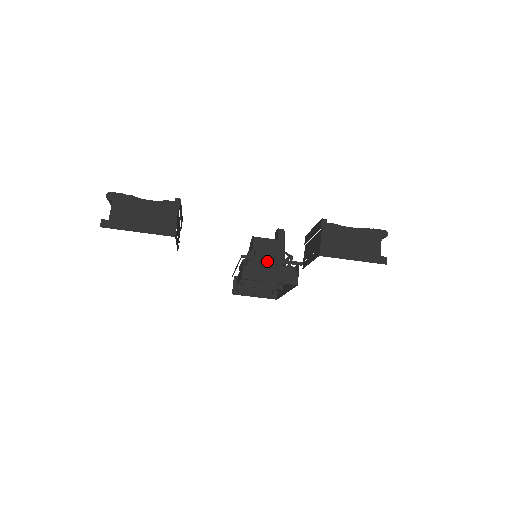
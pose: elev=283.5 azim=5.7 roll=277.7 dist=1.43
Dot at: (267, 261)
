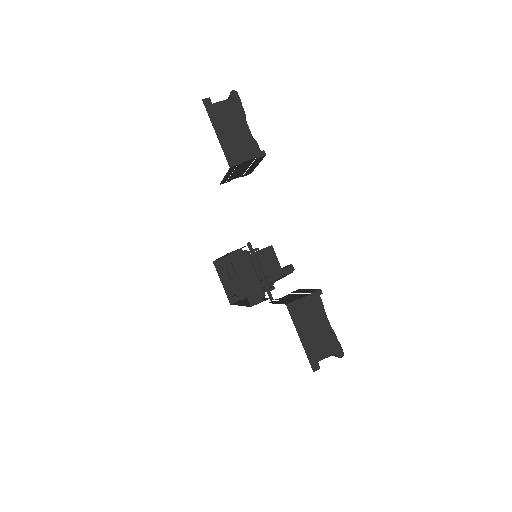
Dot at: occluded
